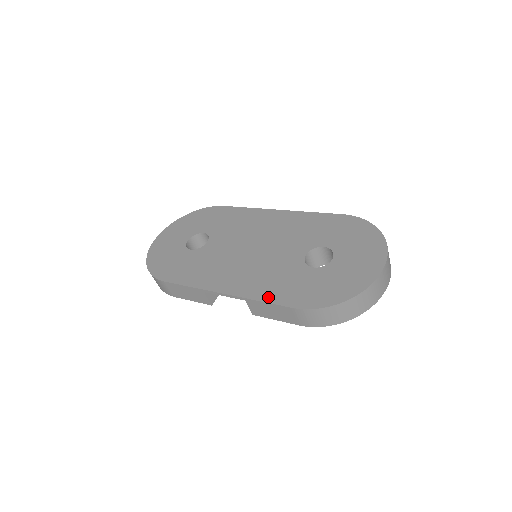
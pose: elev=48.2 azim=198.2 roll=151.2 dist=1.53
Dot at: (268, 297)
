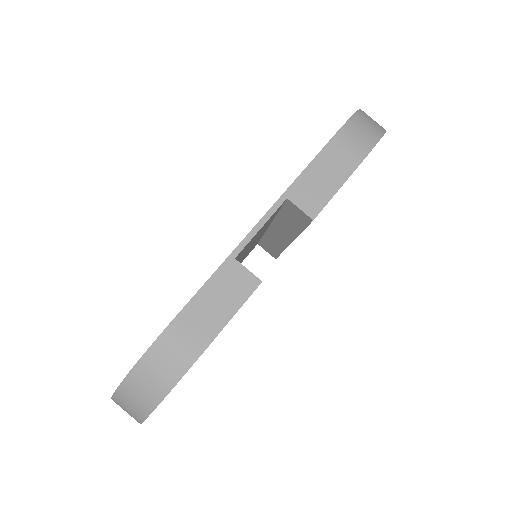
Dot at: occluded
